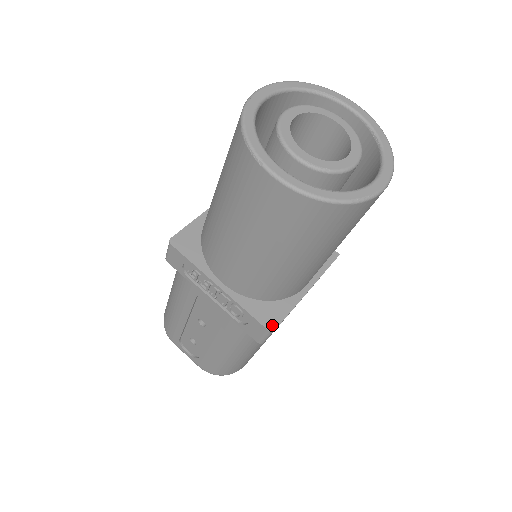
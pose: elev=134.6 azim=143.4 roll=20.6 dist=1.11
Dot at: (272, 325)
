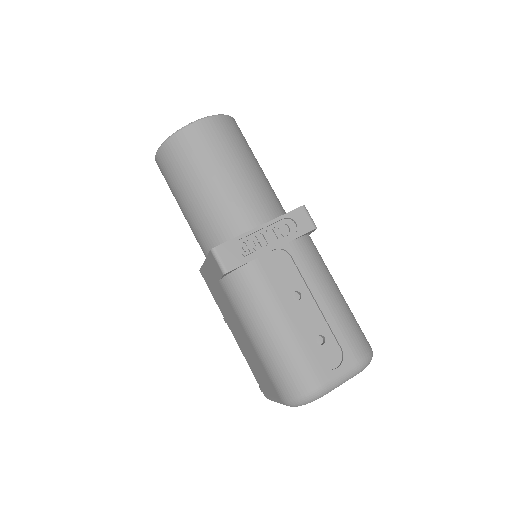
Dot at: (300, 207)
